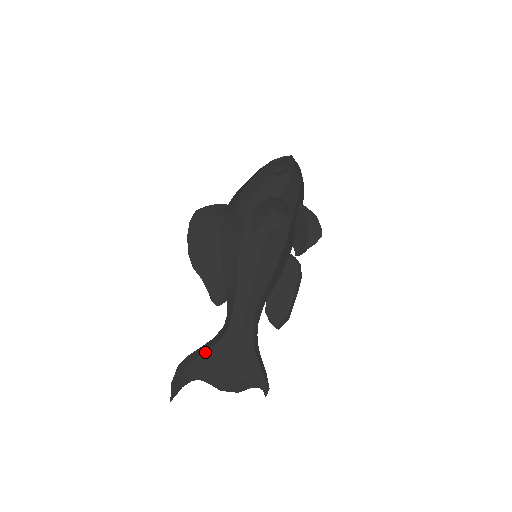
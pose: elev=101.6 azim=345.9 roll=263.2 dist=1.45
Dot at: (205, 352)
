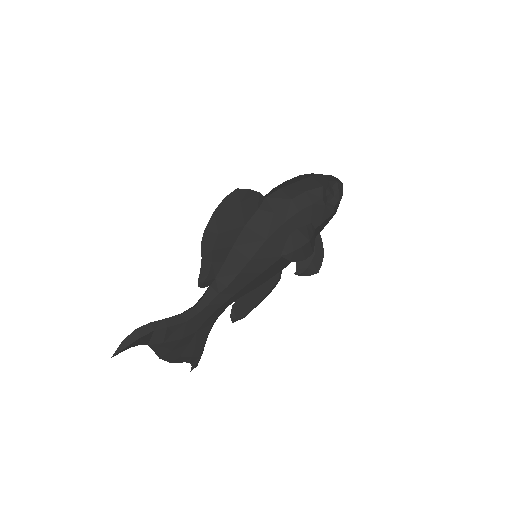
Dot at: (169, 327)
